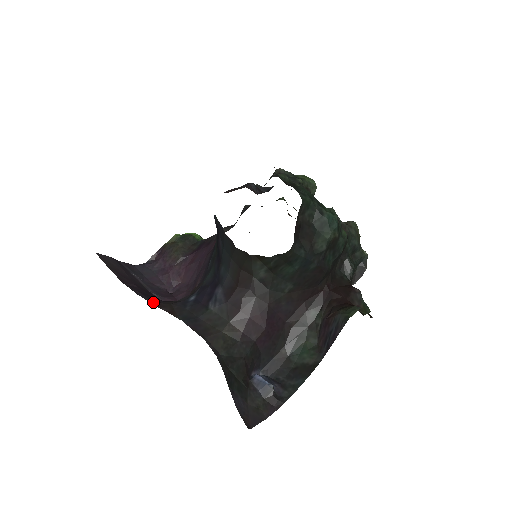
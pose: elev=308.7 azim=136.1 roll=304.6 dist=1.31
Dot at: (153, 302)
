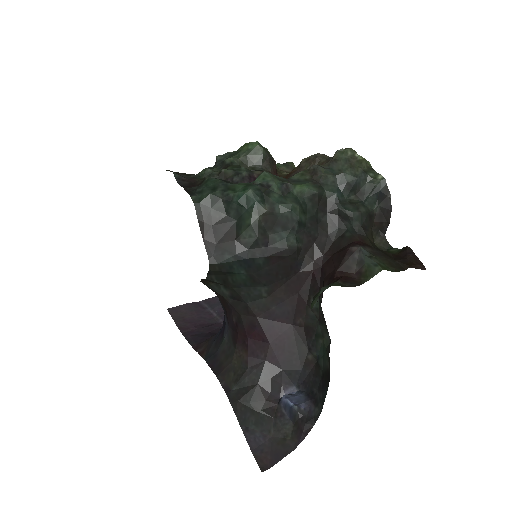
Dot at: (195, 345)
